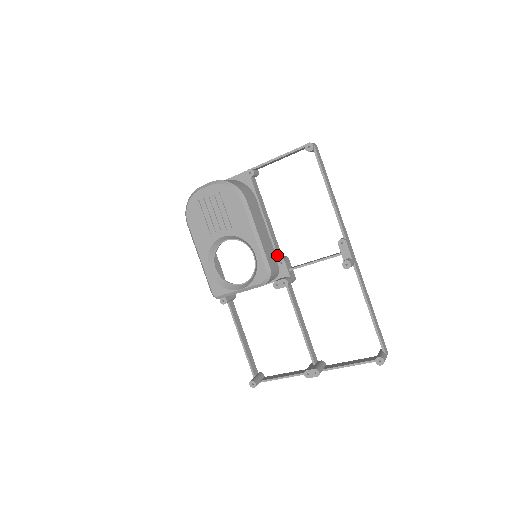
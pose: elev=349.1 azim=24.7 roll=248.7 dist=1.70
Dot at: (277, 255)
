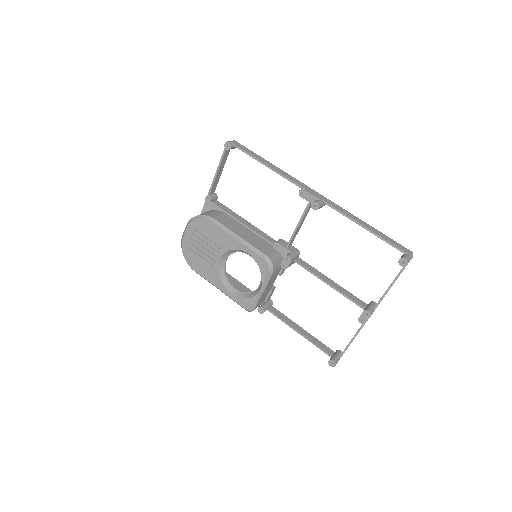
Dot at: (270, 243)
